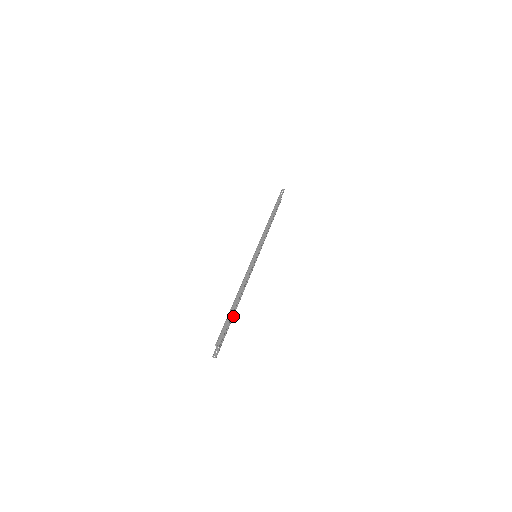
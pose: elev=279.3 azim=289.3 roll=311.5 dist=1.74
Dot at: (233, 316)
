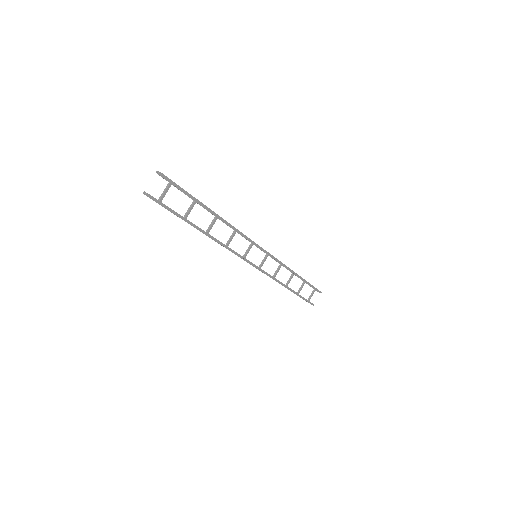
Dot at: (194, 226)
